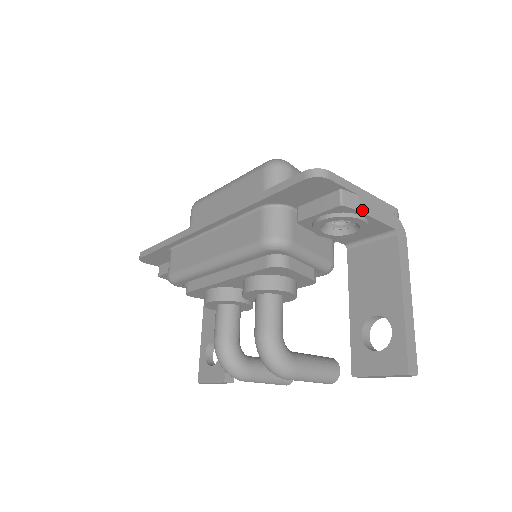
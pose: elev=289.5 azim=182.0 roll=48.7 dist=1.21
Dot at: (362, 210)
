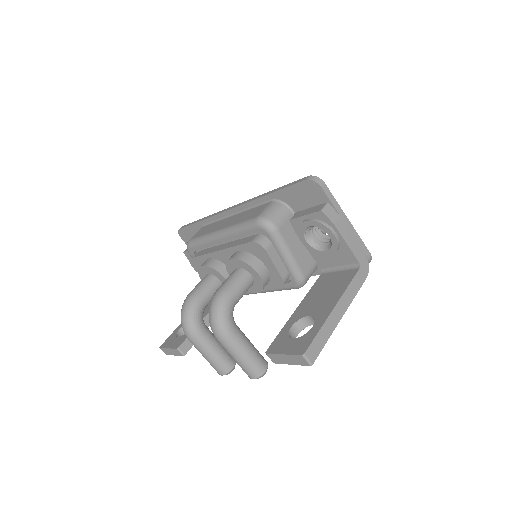
Dot at: (337, 226)
